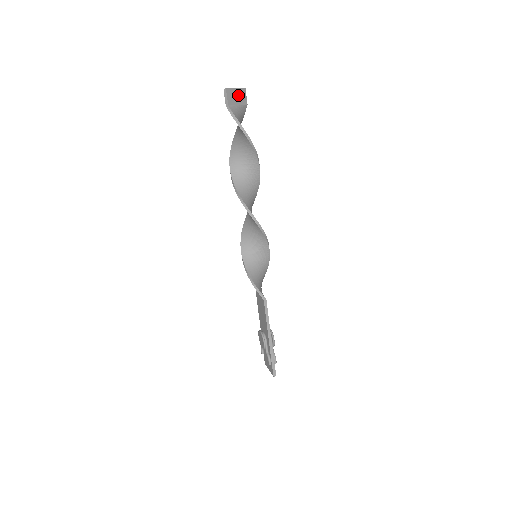
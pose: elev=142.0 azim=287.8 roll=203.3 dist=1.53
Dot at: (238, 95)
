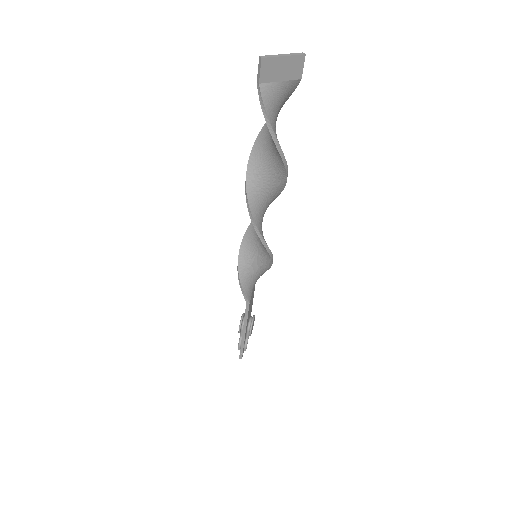
Dot at: (286, 66)
